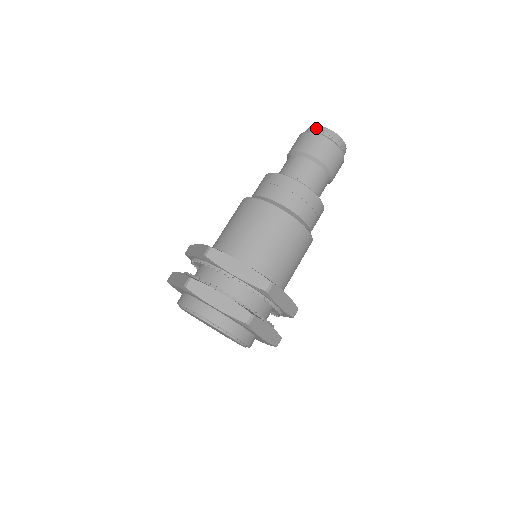
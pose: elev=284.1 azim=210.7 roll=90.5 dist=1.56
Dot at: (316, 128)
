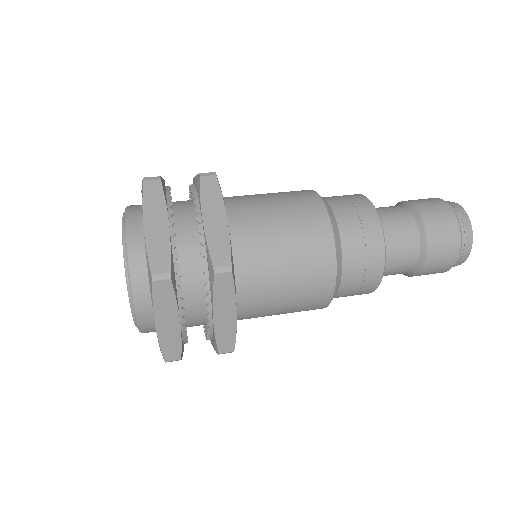
Dot at: occluded
